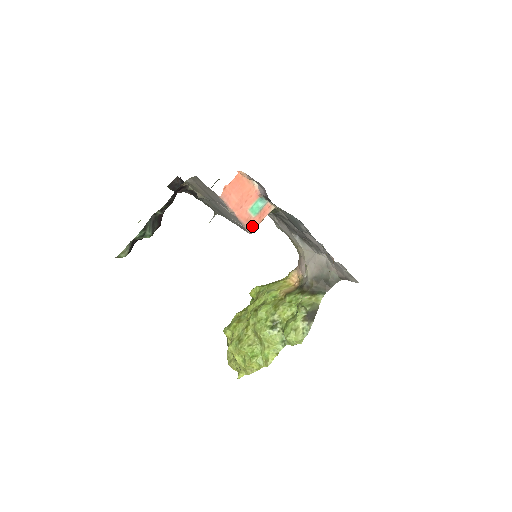
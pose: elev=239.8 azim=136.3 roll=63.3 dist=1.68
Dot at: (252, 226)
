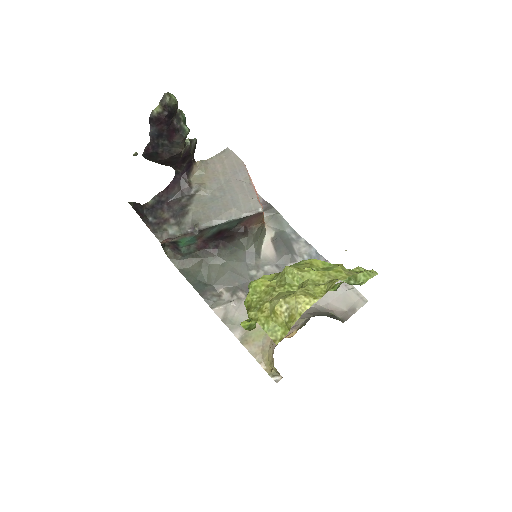
Dot at: occluded
